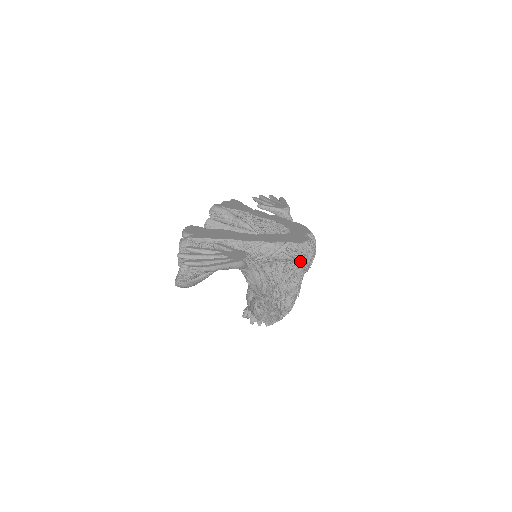
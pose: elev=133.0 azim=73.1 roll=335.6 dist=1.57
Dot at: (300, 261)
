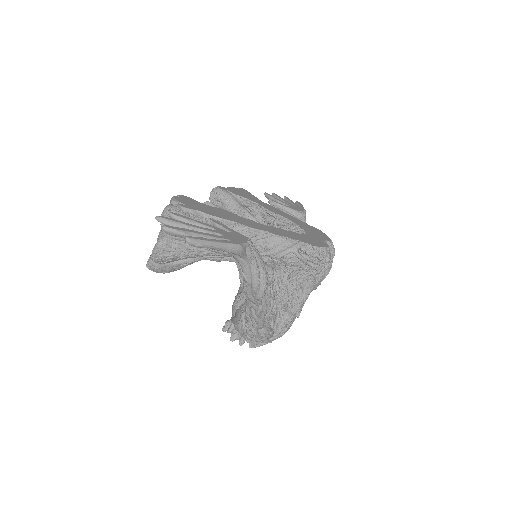
Dot at: (312, 270)
